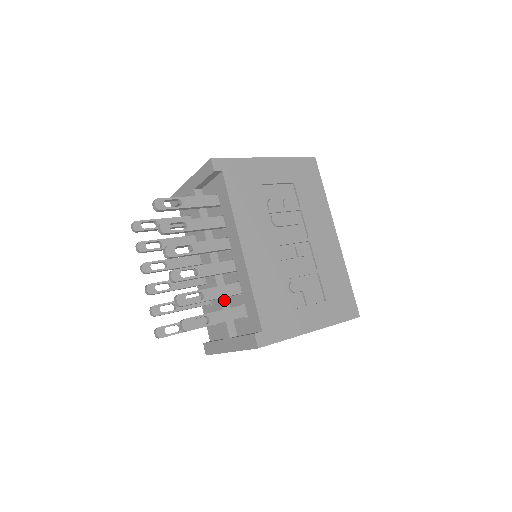
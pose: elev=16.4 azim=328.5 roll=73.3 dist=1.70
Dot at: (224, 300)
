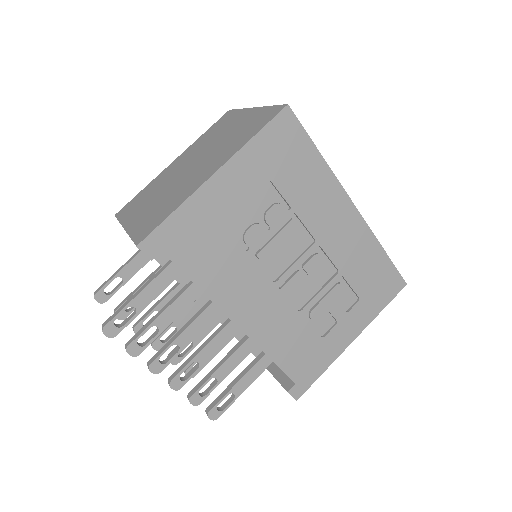
Dot at: (240, 336)
